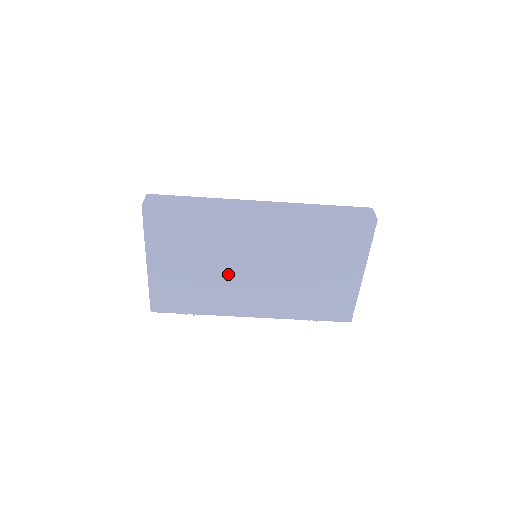
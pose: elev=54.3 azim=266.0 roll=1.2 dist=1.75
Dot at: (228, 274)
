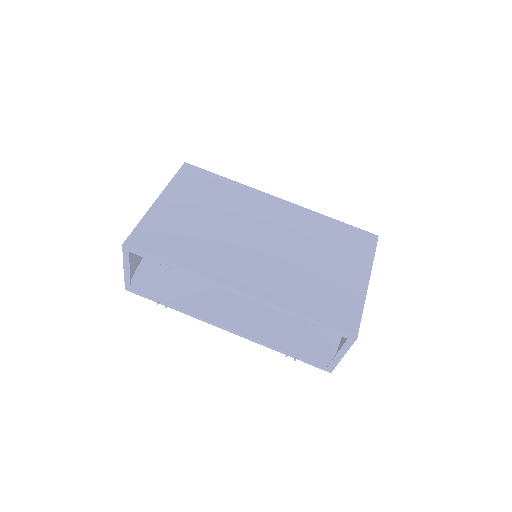
Dot at: (231, 235)
